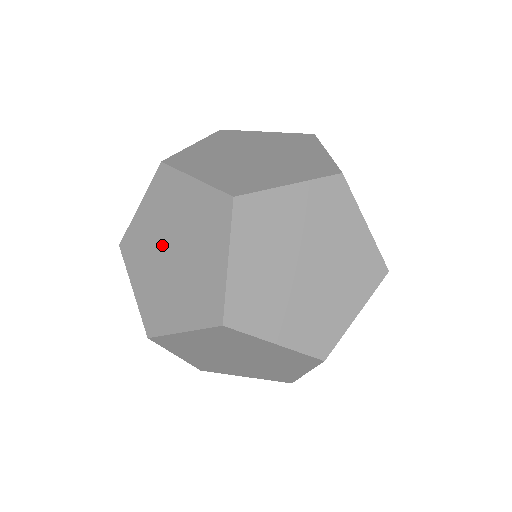
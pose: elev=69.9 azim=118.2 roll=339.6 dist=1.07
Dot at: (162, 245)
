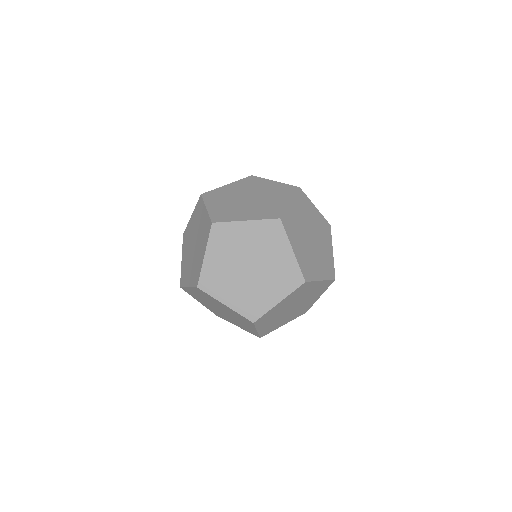
Dot at: (246, 257)
